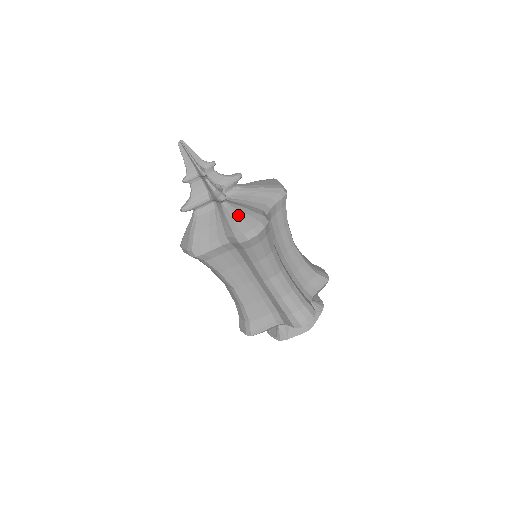
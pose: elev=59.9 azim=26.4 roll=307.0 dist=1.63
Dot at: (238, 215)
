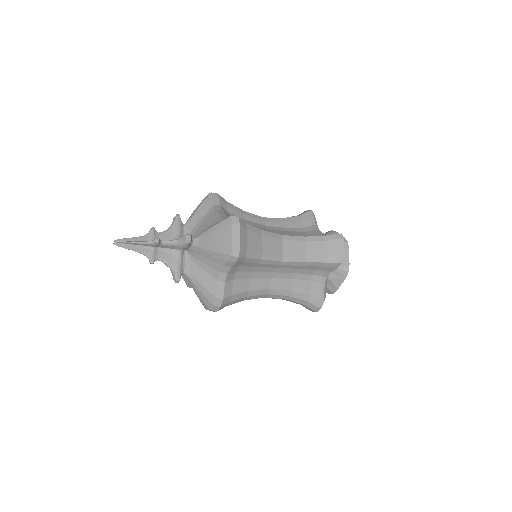
Dot at: (196, 292)
